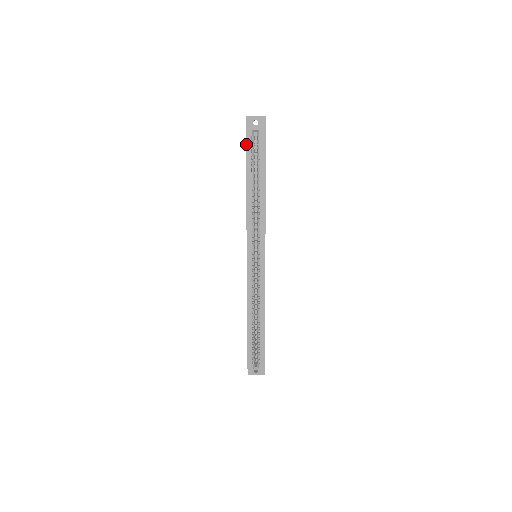
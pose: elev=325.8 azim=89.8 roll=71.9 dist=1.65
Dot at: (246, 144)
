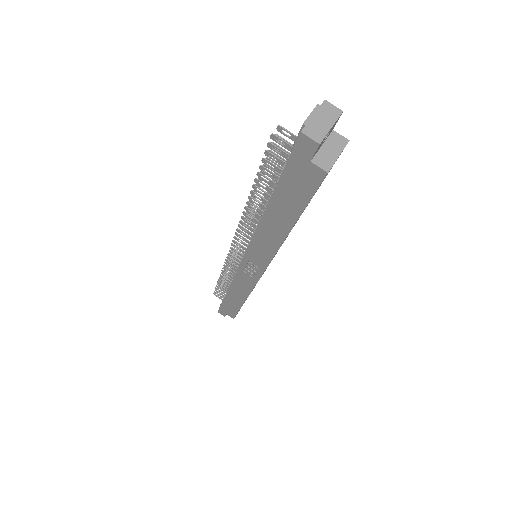
Dot at: (316, 190)
